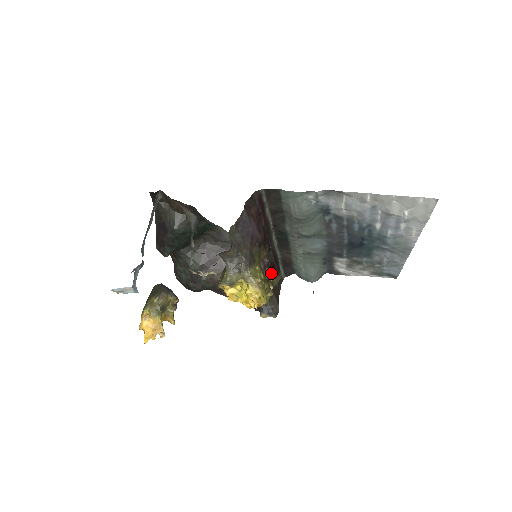
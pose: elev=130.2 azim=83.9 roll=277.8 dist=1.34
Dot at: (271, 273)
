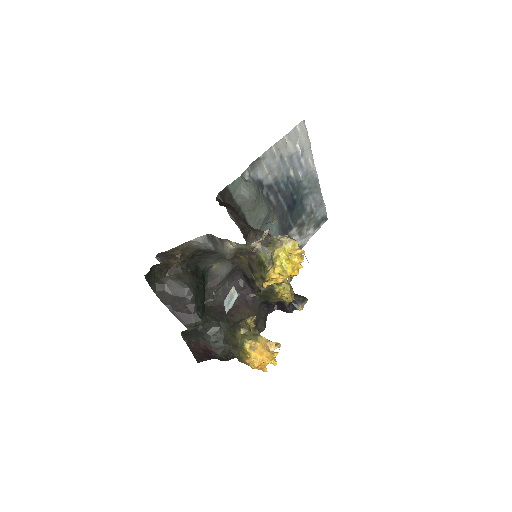
Dot at: occluded
